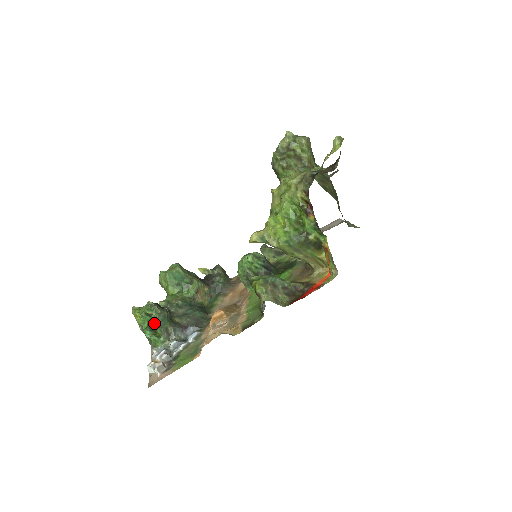
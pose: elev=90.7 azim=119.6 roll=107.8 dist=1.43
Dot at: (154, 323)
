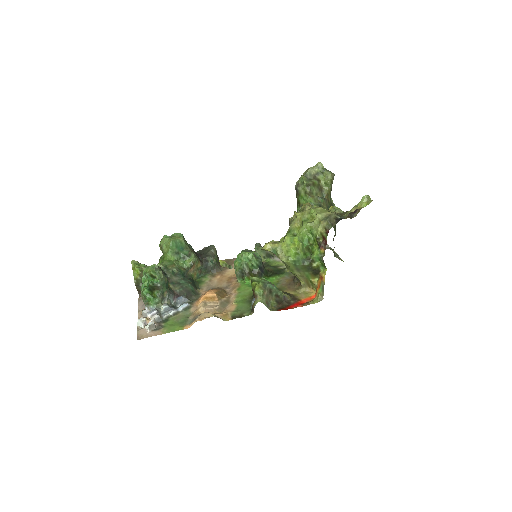
Dot at: (155, 285)
